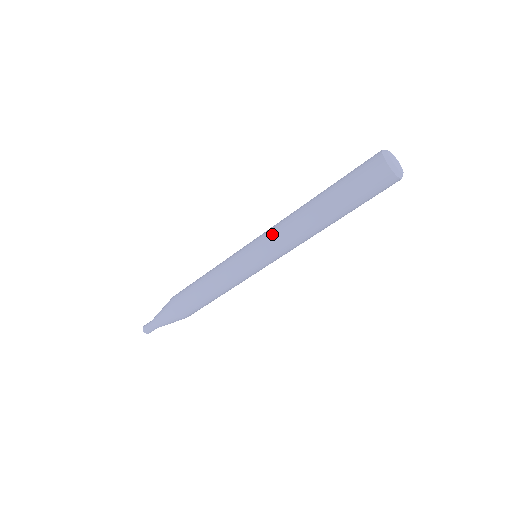
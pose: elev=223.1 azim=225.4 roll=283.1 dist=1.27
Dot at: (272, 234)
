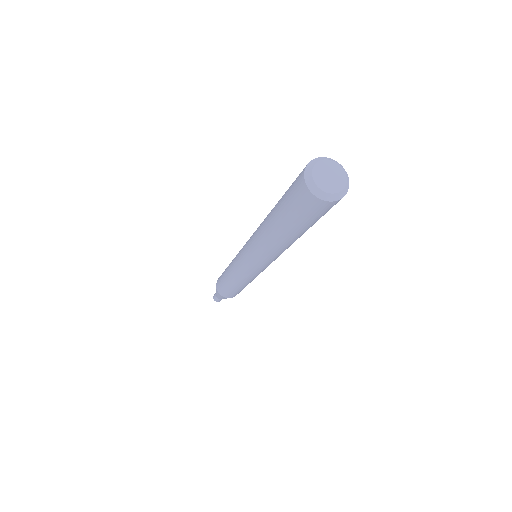
Dot at: (255, 255)
